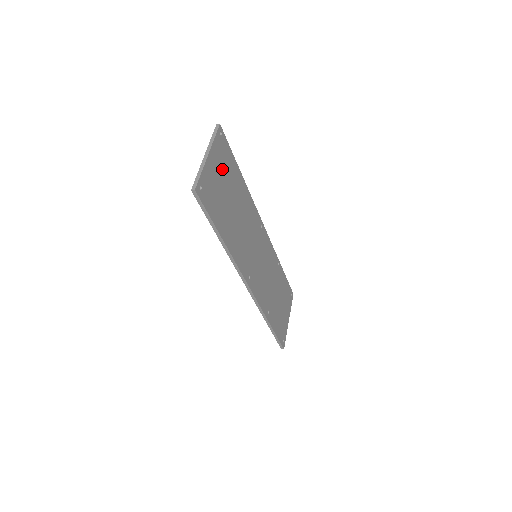
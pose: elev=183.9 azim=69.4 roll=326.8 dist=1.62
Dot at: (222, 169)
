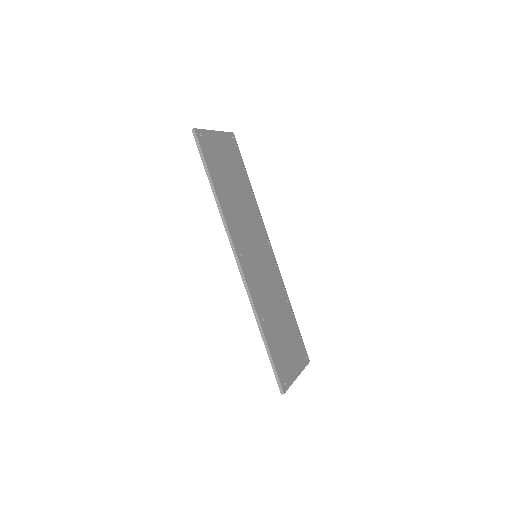
Dot at: (228, 154)
